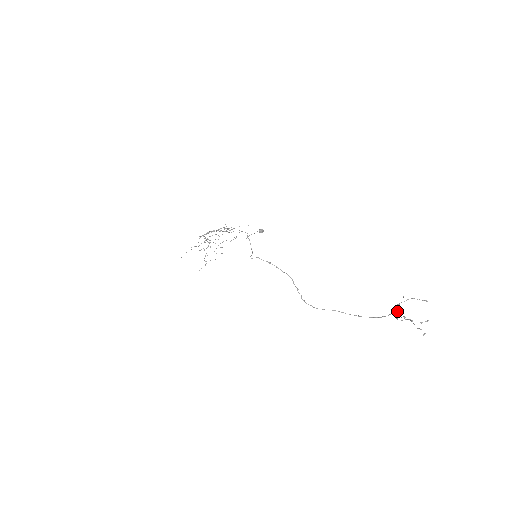
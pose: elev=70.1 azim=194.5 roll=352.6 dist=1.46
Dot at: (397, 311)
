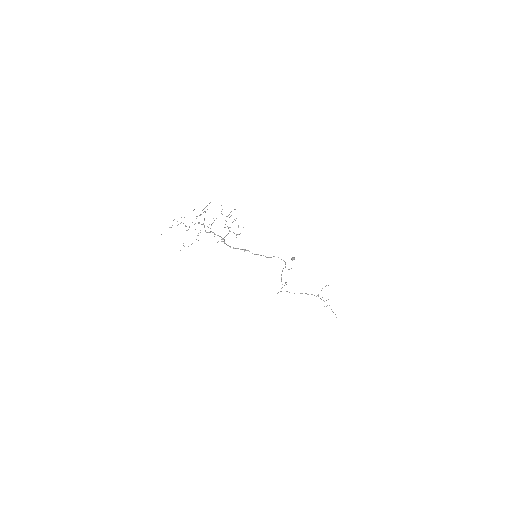
Dot at: (322, 297)
